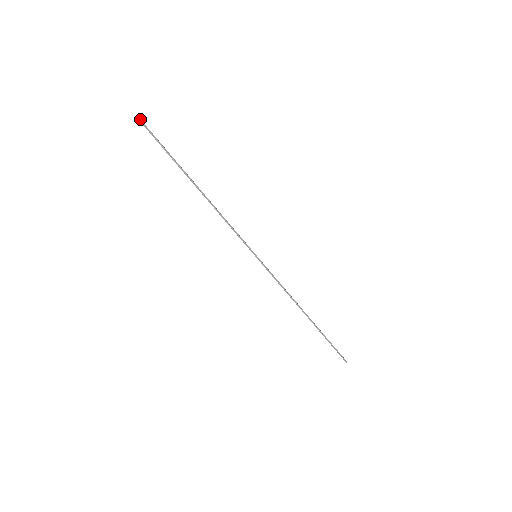
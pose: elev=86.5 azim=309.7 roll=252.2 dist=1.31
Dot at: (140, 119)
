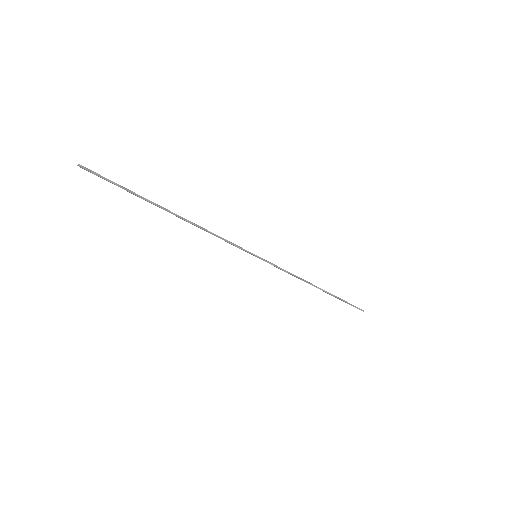
Dot at: (83, 166)
